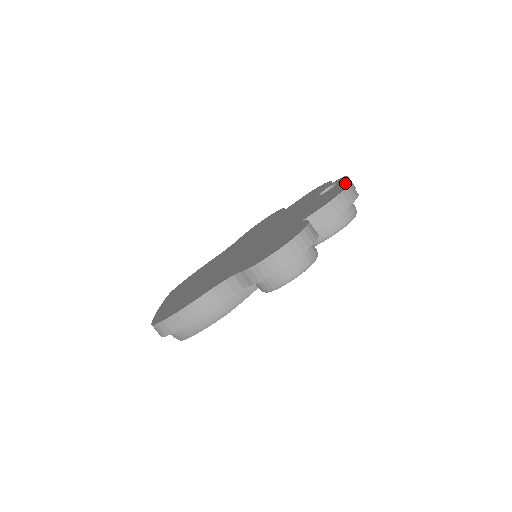
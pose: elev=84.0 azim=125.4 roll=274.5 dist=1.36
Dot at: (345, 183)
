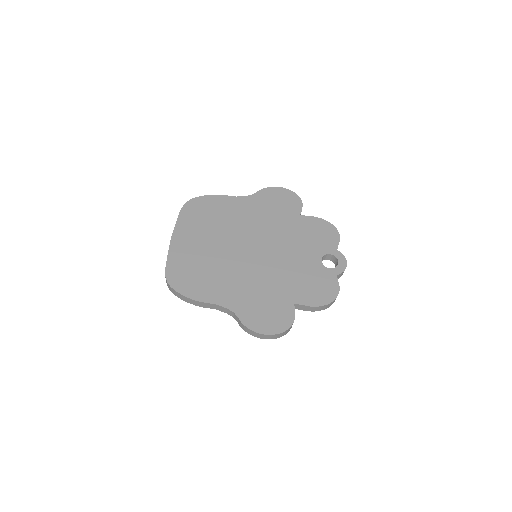
Dot at: (337, 287)
